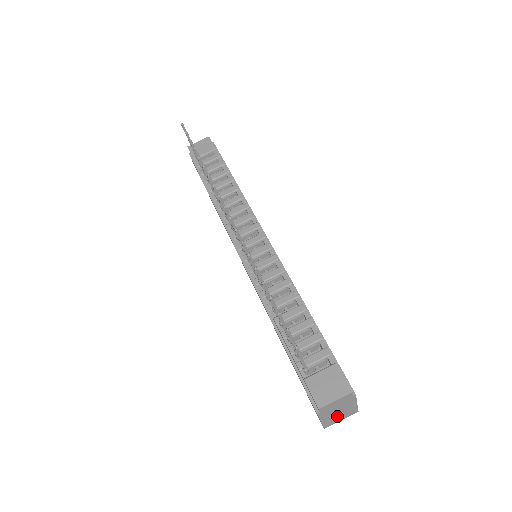
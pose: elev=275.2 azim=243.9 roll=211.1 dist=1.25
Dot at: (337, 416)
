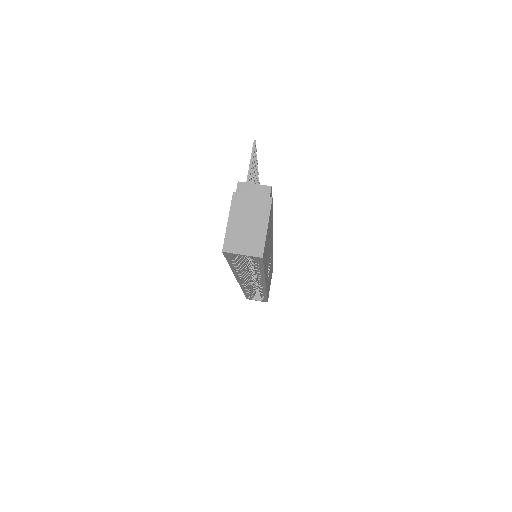
Dot at: (243, 233)
